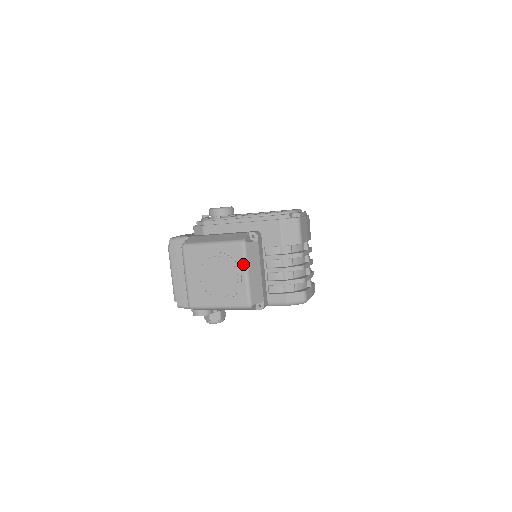
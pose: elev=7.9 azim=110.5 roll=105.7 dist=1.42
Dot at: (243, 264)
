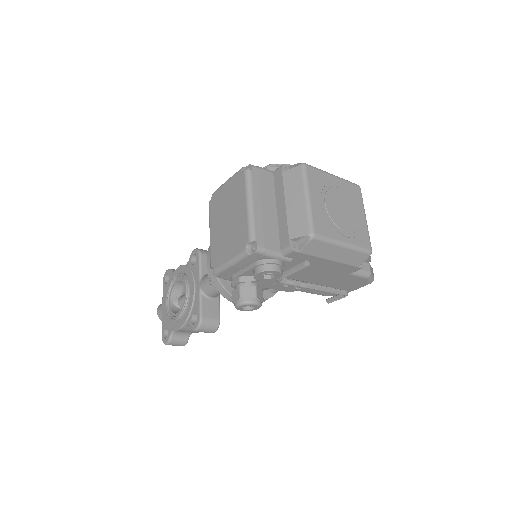
Dot at: (363, 206)
